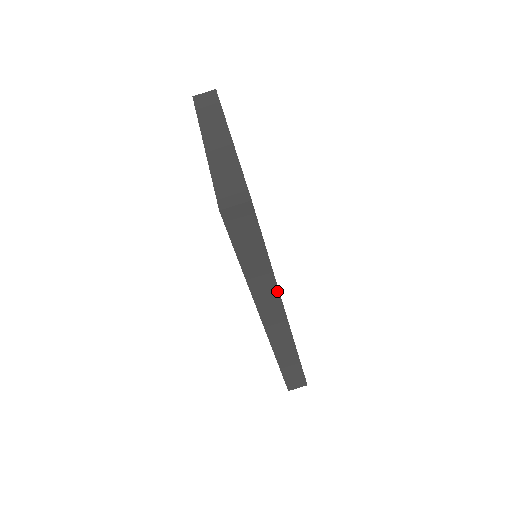
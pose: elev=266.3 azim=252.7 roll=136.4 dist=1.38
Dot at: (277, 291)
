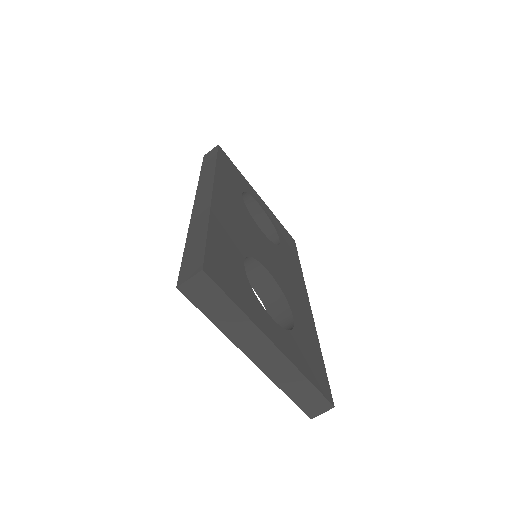
Dot at: (314, 327)
